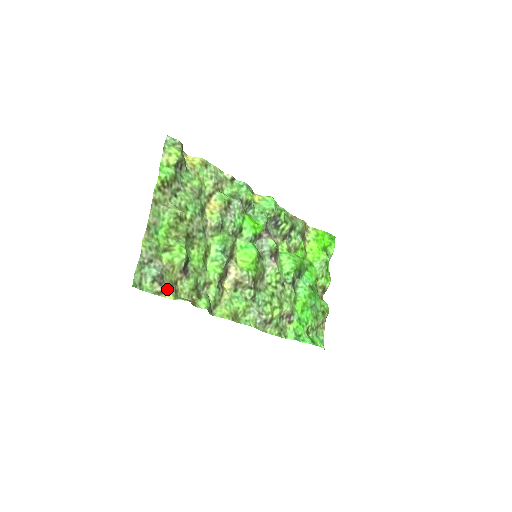
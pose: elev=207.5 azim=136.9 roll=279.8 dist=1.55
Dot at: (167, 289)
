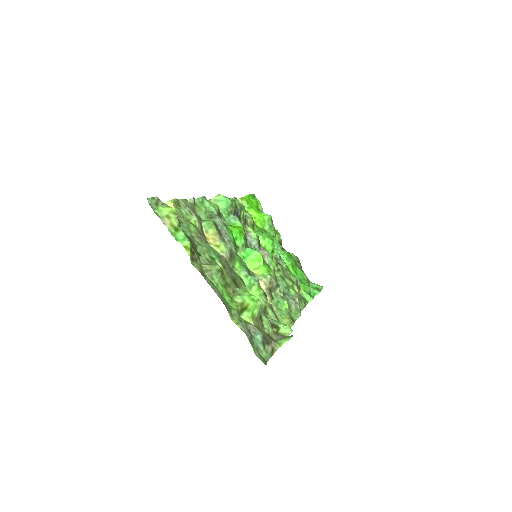
Dot at: (272, 343)
